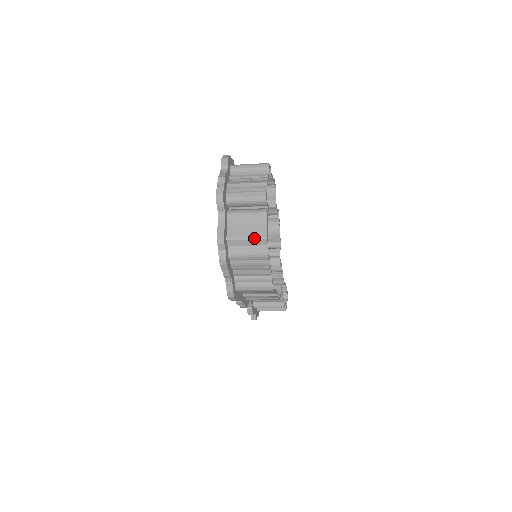
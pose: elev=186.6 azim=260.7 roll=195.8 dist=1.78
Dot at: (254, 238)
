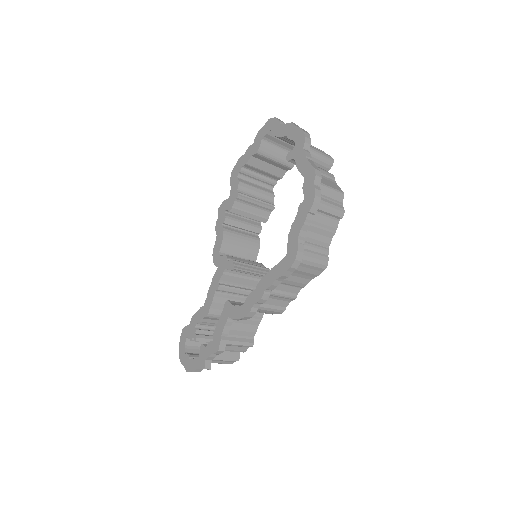
Dot at: (335, 189)
